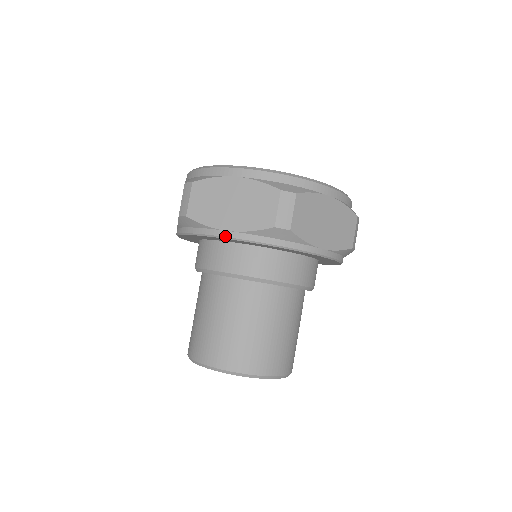
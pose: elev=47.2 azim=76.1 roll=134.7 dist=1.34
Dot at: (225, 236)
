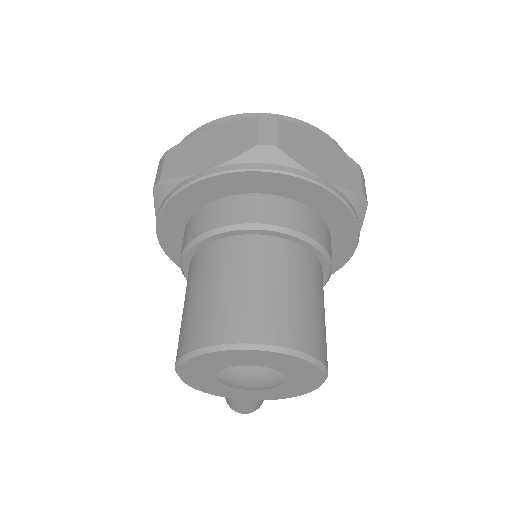
Dot at: (203, 176)
